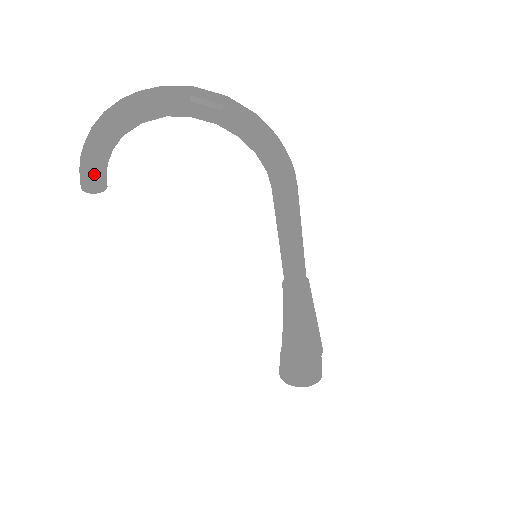
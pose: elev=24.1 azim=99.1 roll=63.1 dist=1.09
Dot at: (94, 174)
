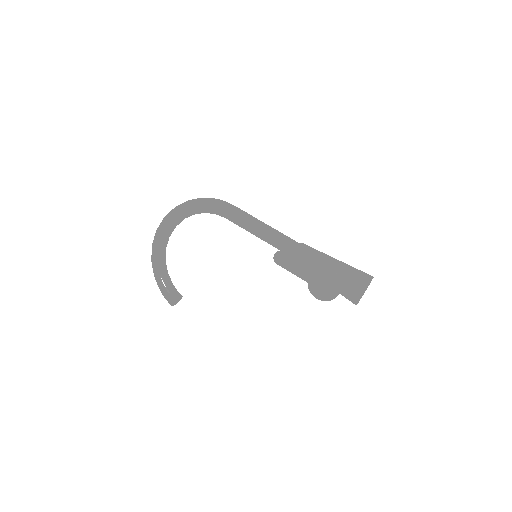
Dot at: (167, 292)
